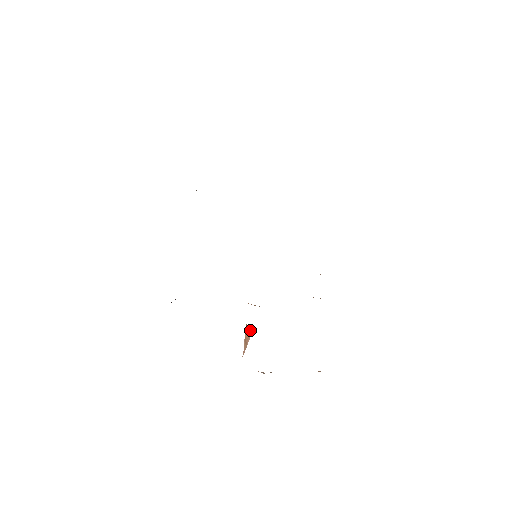
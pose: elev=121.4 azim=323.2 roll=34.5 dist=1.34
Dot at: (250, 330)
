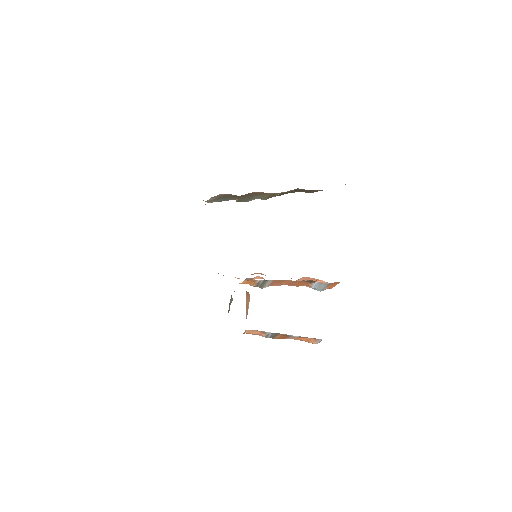
Dot at: (249, 294)
